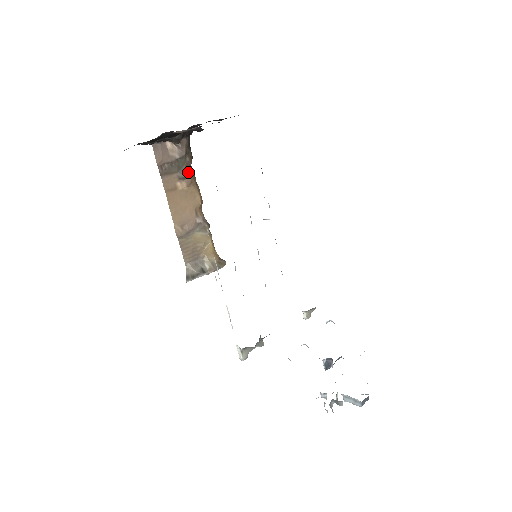
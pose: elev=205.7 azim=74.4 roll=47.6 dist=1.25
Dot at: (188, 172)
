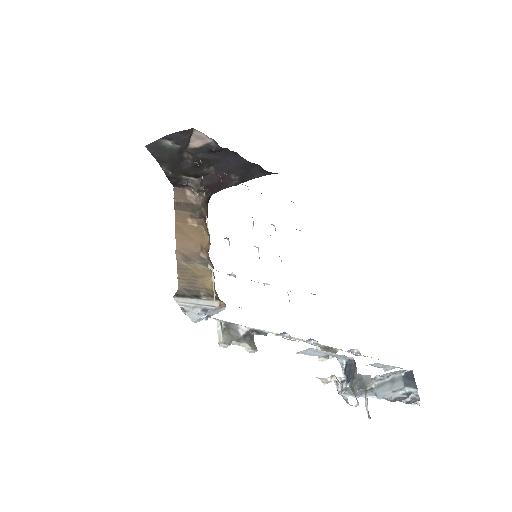
Dot at: (201, 216)
